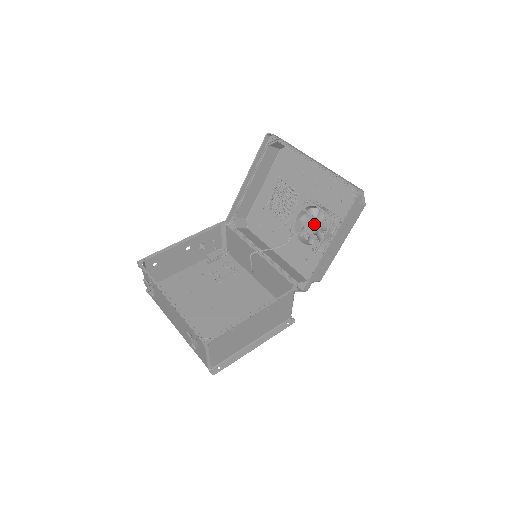
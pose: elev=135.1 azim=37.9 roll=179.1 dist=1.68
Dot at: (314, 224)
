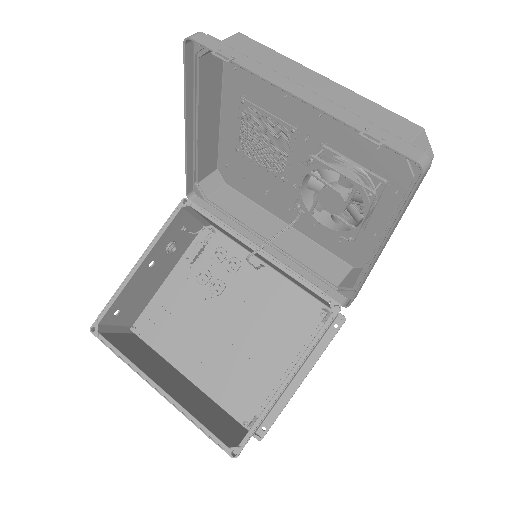
Dot at: (337, 200)
